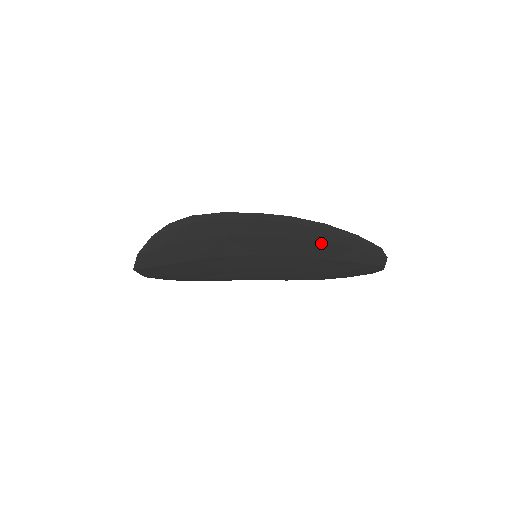
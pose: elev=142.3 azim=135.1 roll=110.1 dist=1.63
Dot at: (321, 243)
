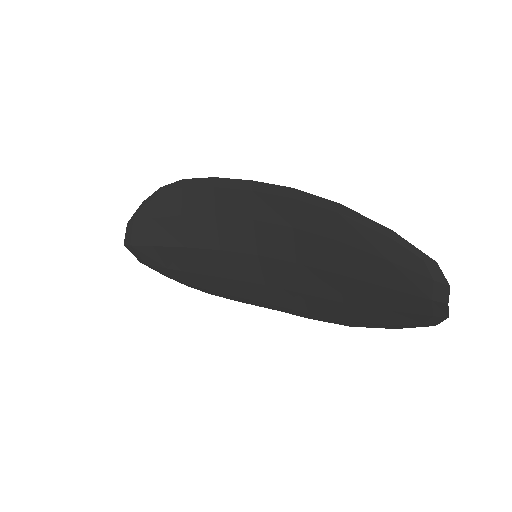
Dot at: (336, 241)
